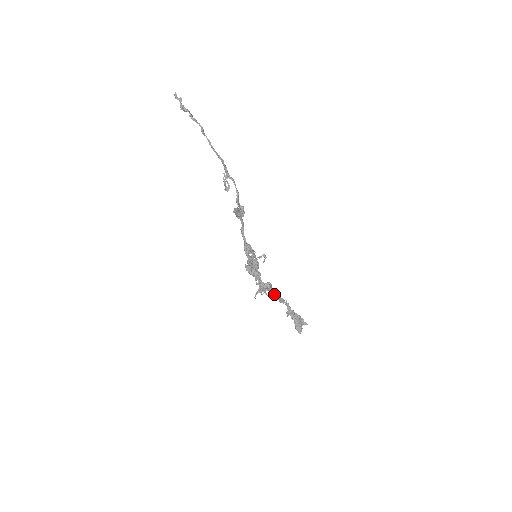
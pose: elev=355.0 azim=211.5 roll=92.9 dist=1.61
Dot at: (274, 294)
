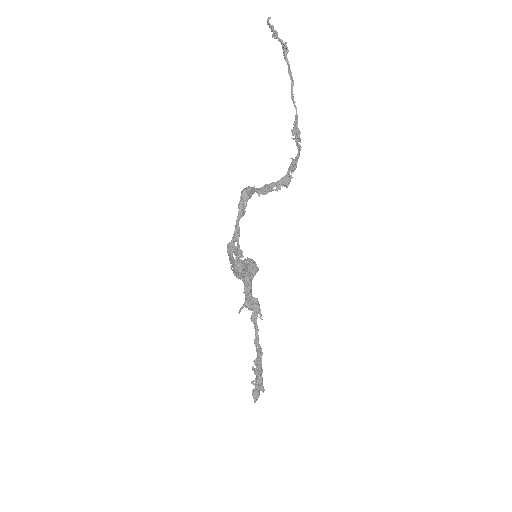
Dot at: (256, 321)
